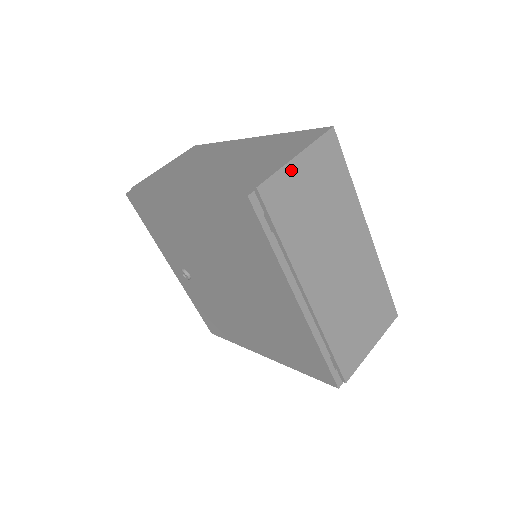
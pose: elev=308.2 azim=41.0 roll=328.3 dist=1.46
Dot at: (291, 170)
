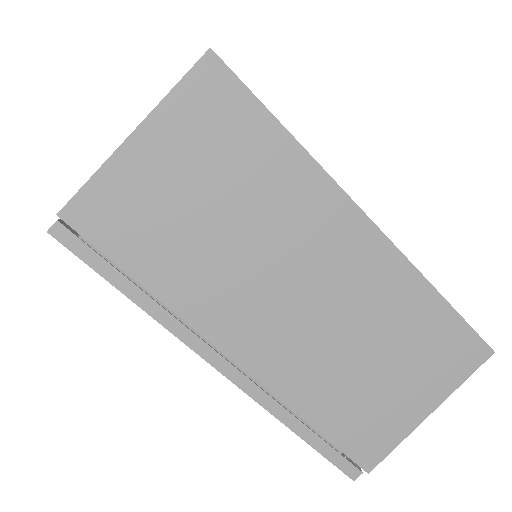
Dot at: occluded
